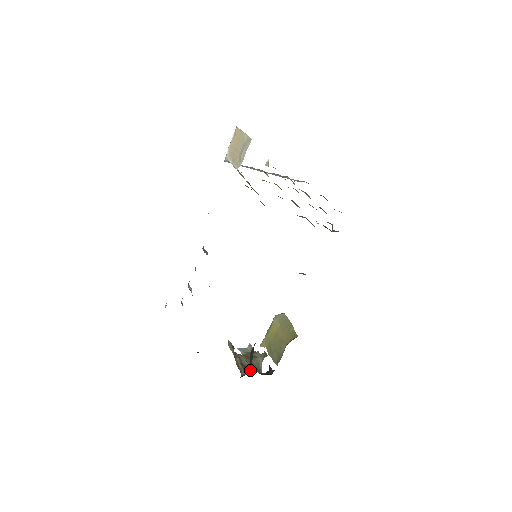
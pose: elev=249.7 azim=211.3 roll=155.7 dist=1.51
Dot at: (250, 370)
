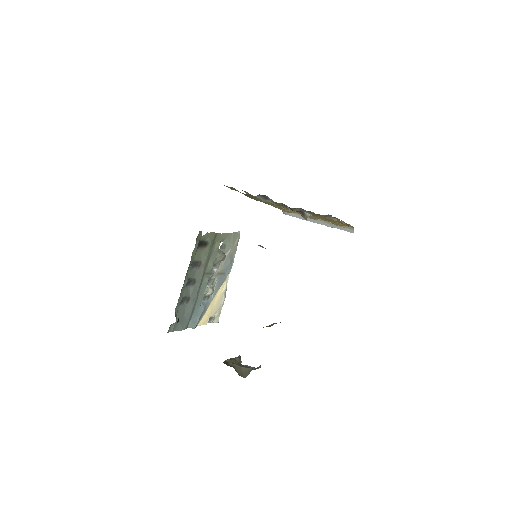
Dot at: (229, 365)
